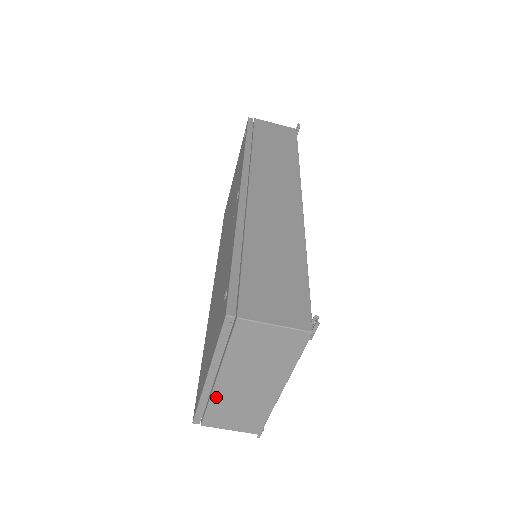
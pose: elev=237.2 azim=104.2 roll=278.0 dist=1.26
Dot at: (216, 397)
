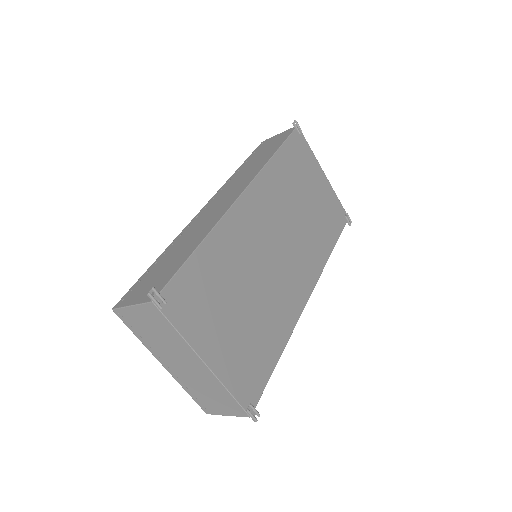
Dot at: (185, 383)
